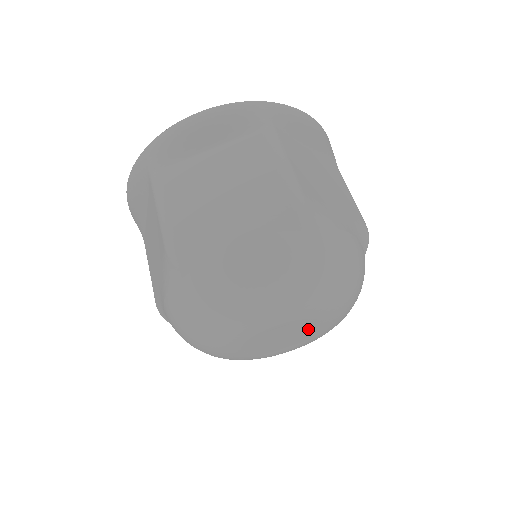
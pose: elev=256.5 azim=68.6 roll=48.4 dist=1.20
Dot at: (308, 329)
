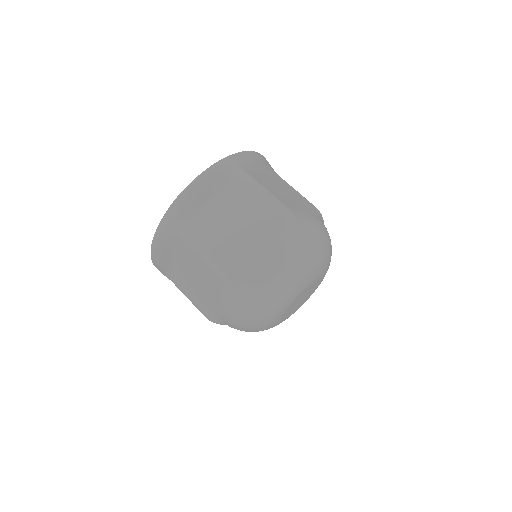
Dot at: (314, 286)
